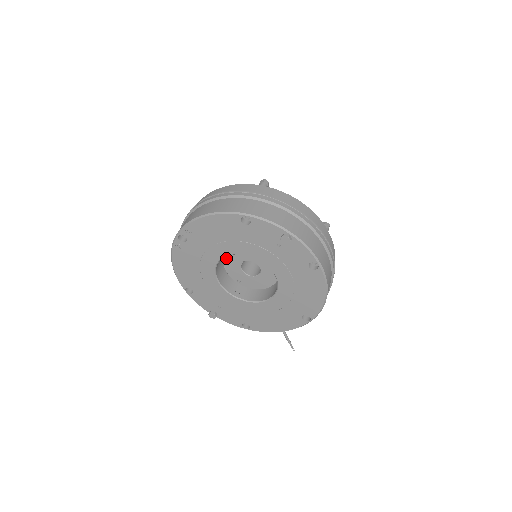
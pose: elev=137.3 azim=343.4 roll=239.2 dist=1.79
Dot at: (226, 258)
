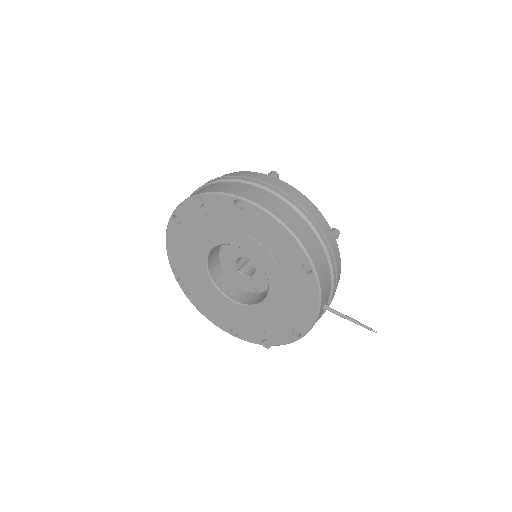
Dot at: (227, 275)
